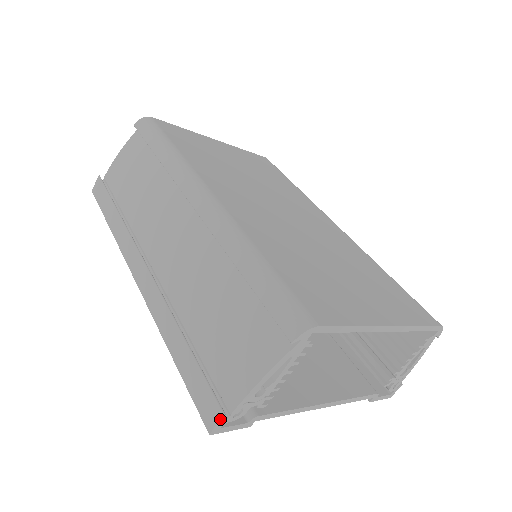
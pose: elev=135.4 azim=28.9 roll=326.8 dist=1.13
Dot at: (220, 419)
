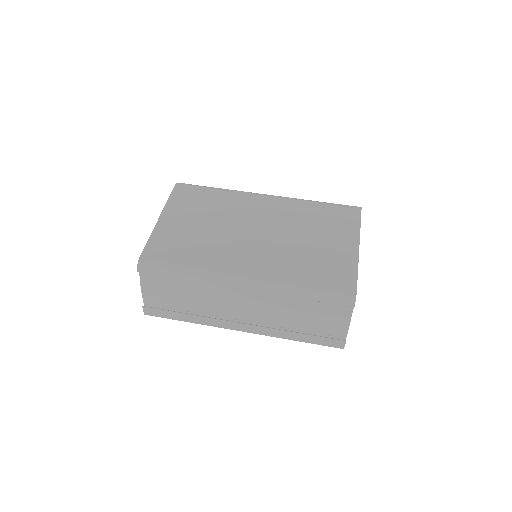
Dot at: occluded
